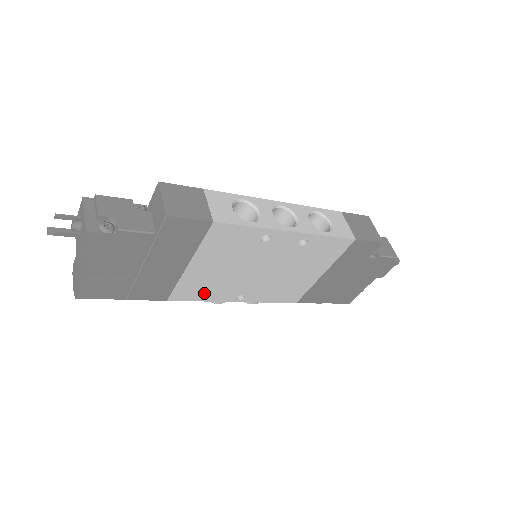
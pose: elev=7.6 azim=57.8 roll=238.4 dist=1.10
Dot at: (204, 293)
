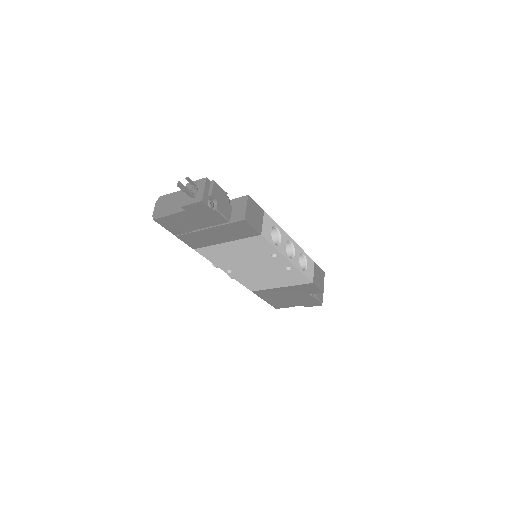
Dot at: (215, 258)
